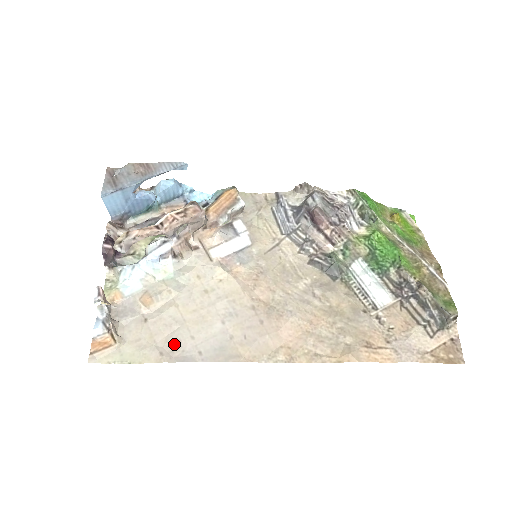
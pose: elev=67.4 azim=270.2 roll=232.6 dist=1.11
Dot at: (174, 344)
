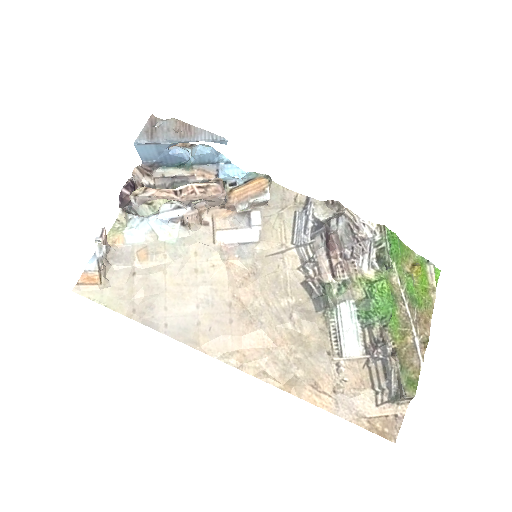
Dot at: (148, 307)
